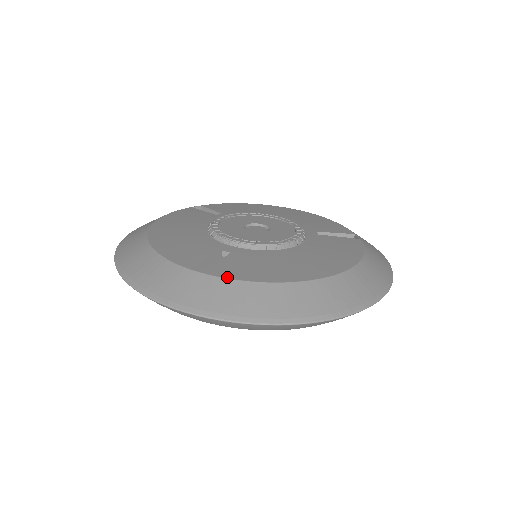
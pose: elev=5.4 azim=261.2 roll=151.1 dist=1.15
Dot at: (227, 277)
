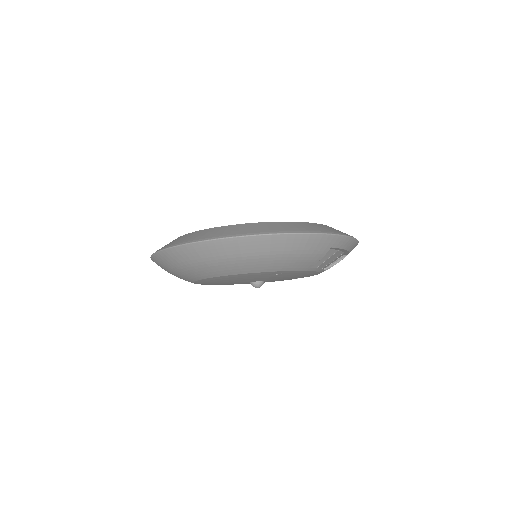
Dot at: (193, 232)
